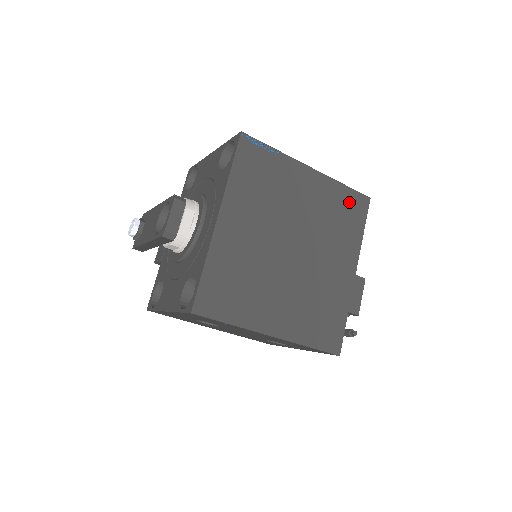
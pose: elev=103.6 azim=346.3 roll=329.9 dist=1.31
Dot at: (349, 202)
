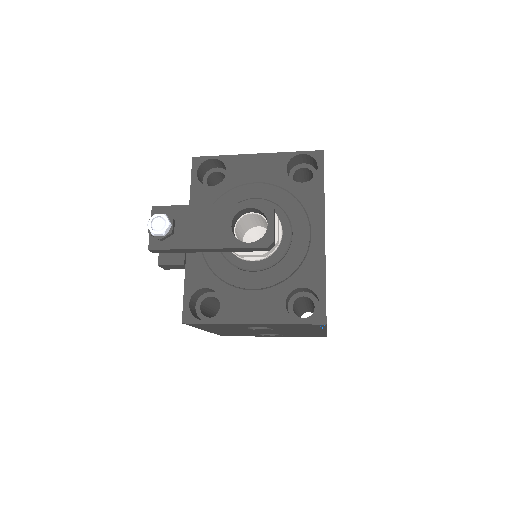
Dot at: occluded
